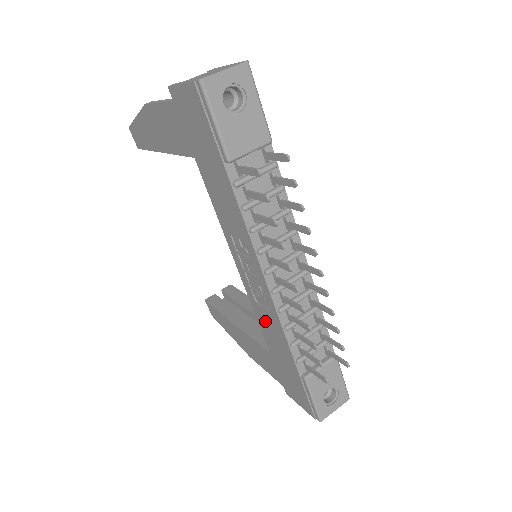
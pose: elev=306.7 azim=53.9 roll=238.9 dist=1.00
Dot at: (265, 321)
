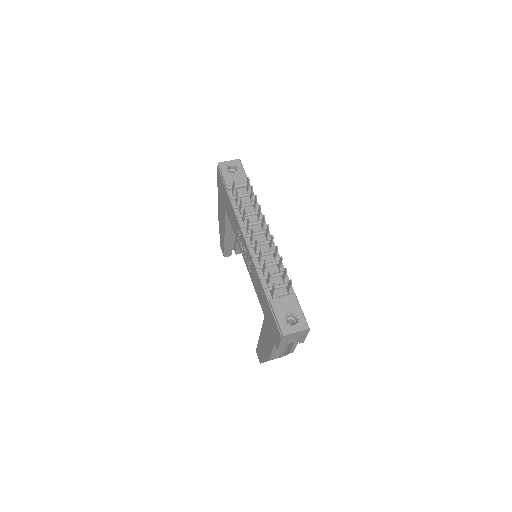
Dot at: (255, 282)
